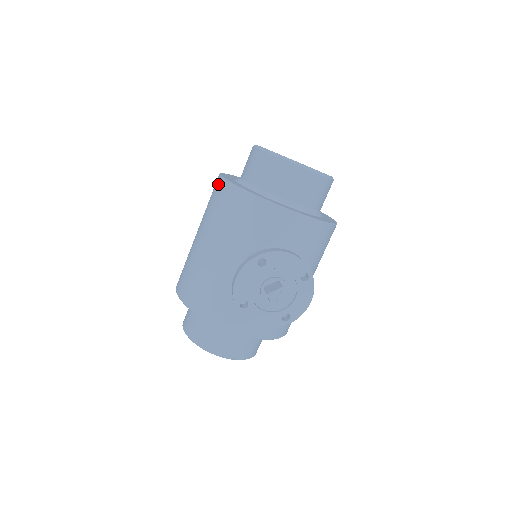
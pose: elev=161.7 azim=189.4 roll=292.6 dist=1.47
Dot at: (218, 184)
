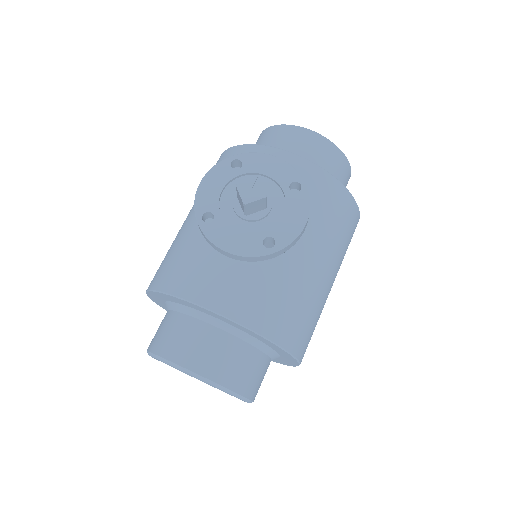
Dot at: occluded
